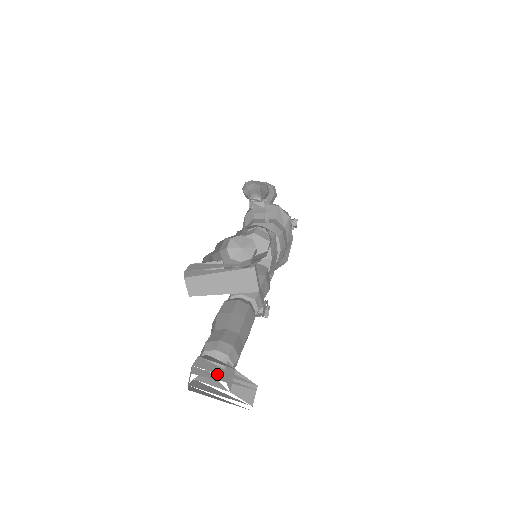
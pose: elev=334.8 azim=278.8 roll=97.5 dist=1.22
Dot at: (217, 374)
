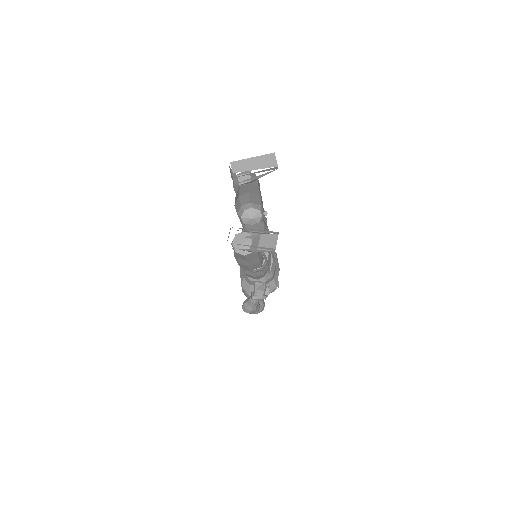
Dot at: (244, 254)
